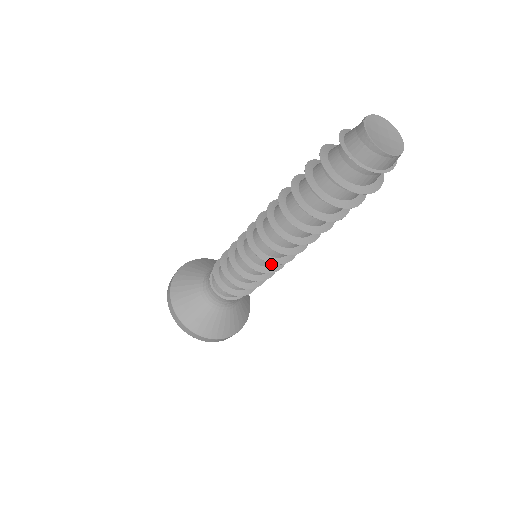
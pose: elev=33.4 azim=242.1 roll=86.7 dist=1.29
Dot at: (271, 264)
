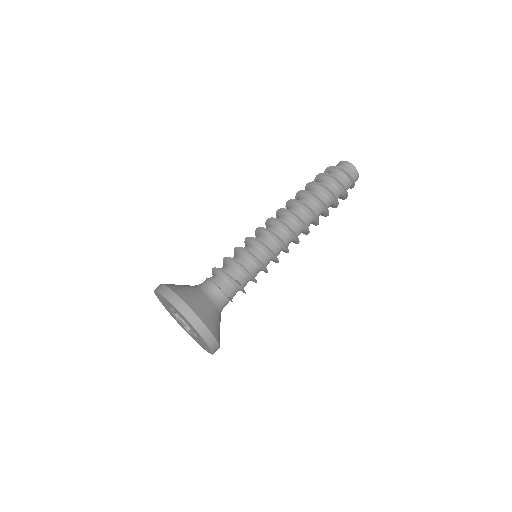
Dot at: occluded
